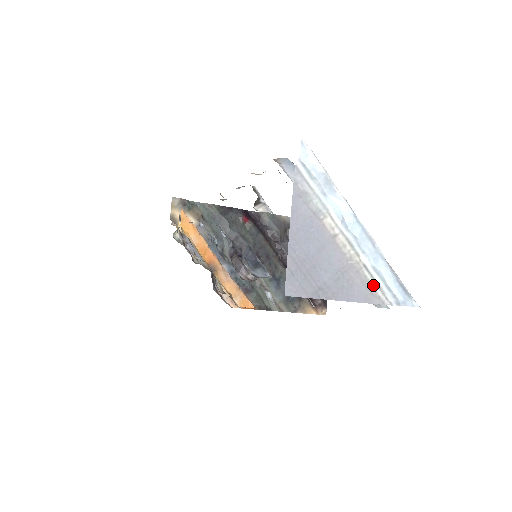
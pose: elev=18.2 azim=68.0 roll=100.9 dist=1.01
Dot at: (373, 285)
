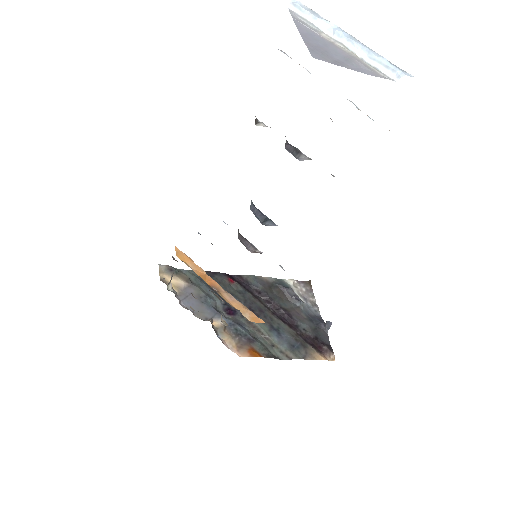
Dot at: (374, 69)
